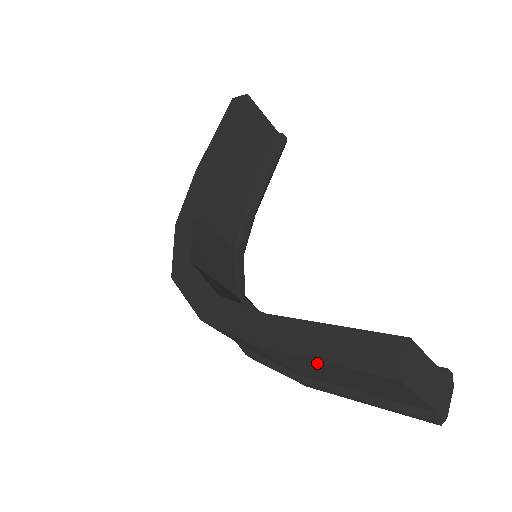
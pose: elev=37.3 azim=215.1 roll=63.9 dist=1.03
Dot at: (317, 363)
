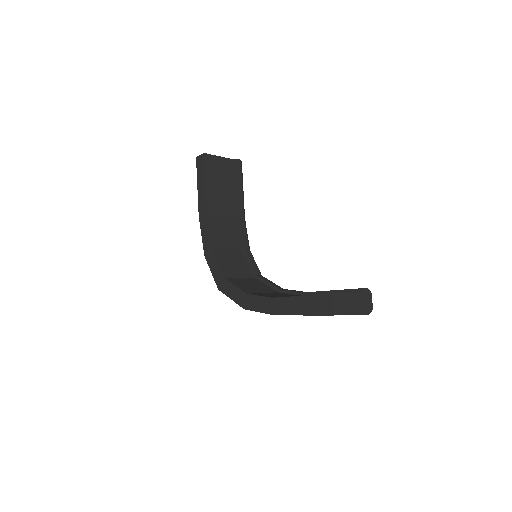
Dot at: occluded
